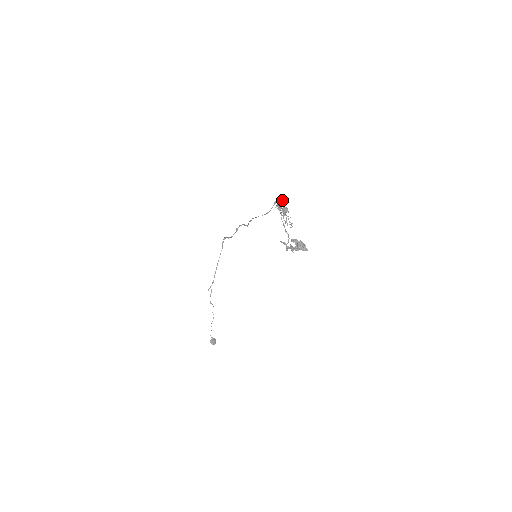
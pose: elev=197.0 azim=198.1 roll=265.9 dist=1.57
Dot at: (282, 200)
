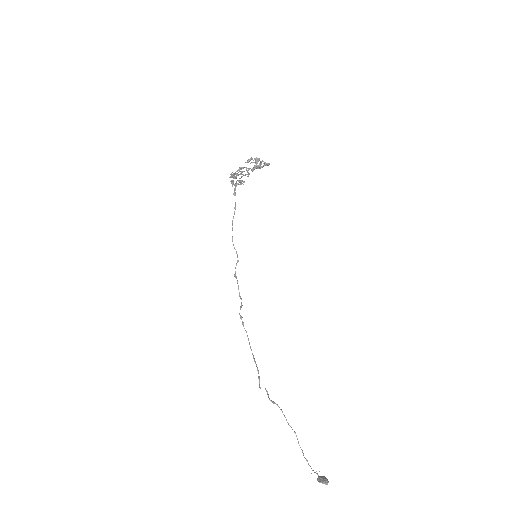
Dot at: (236, 184)
